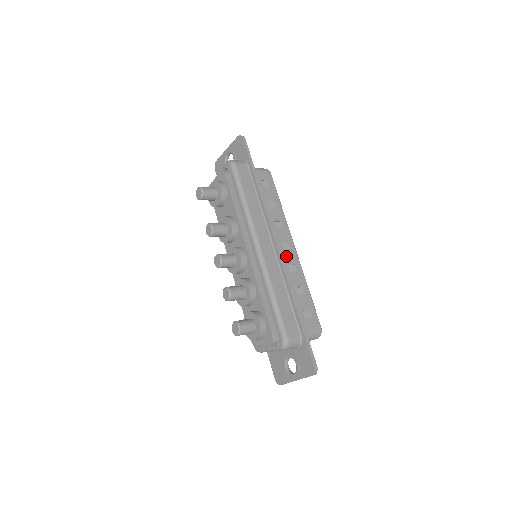
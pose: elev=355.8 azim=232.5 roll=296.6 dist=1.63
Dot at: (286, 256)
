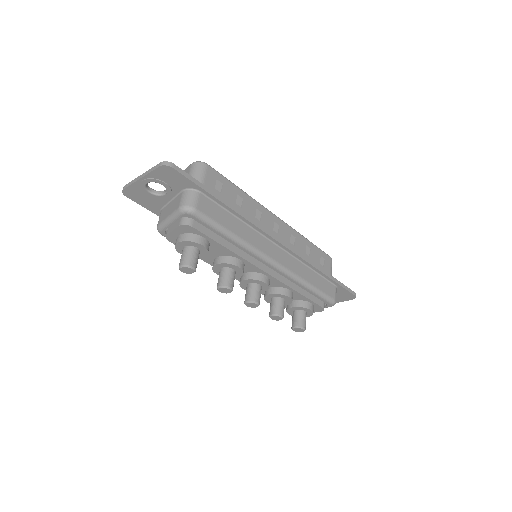
Dot at: (283, 237)
